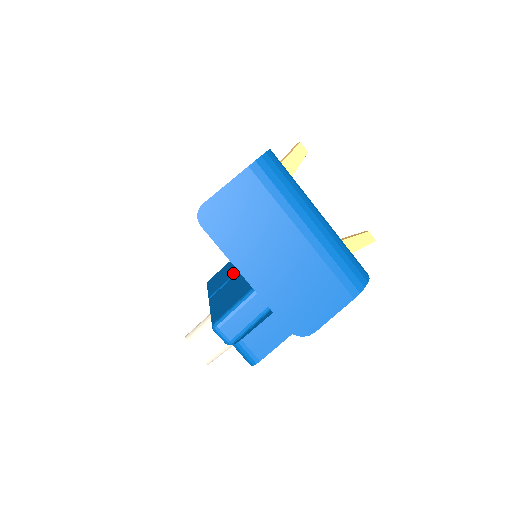
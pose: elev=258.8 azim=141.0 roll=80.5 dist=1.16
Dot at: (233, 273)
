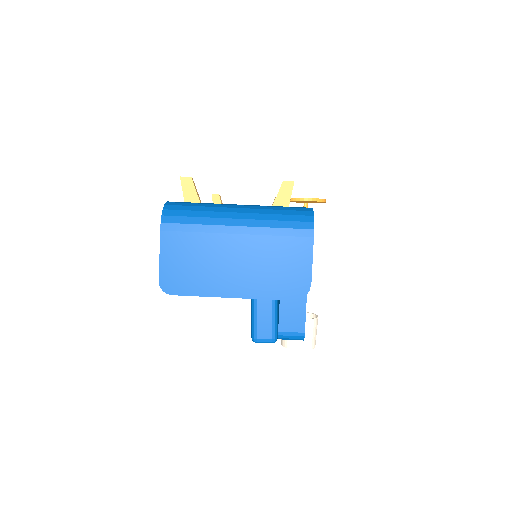
Dot at: occluded
